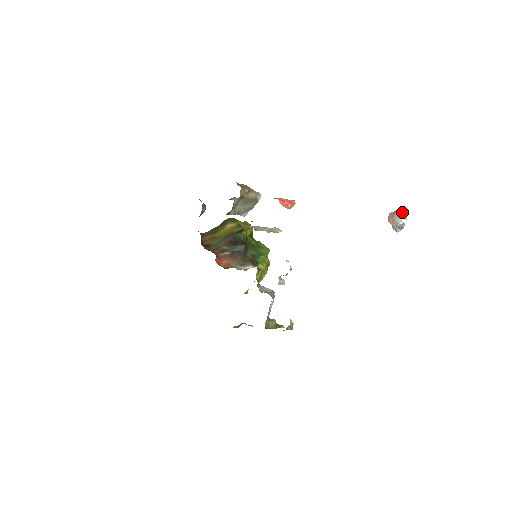
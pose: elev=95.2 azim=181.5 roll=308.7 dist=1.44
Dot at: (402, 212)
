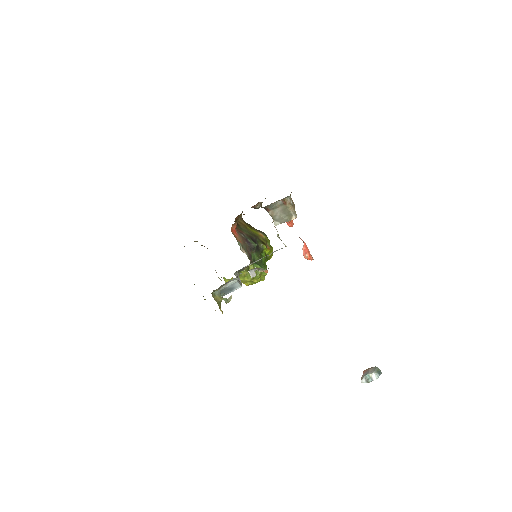
Dot at: (378, 370)
